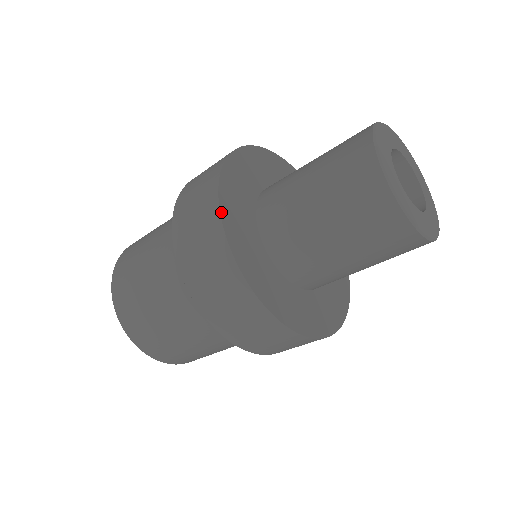
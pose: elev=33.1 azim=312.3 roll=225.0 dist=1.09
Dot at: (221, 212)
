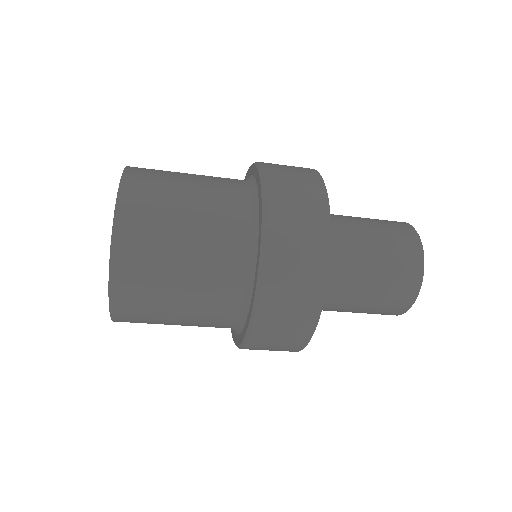
Dot at: (329, 265)
